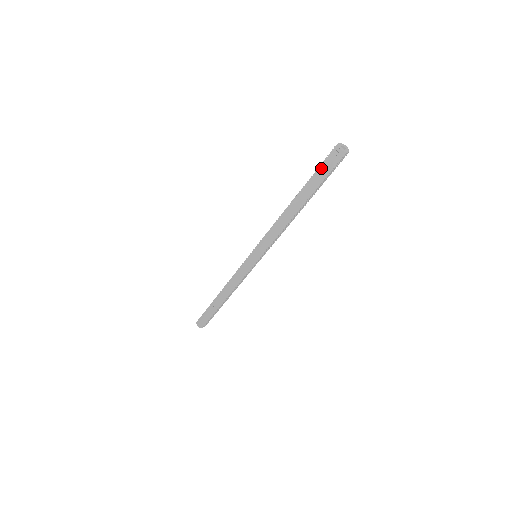
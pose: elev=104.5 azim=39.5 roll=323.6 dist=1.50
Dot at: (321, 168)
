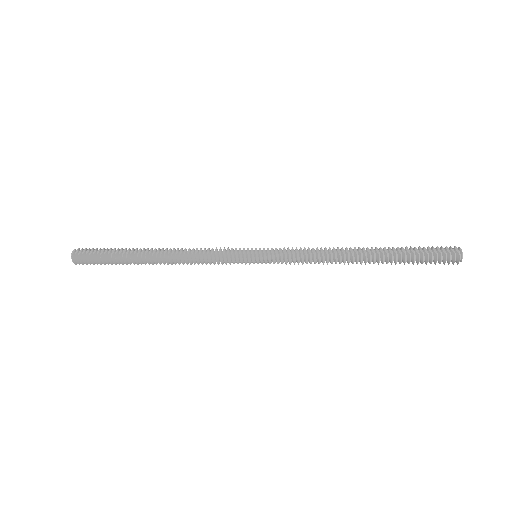
Dot at: (429, 258)
